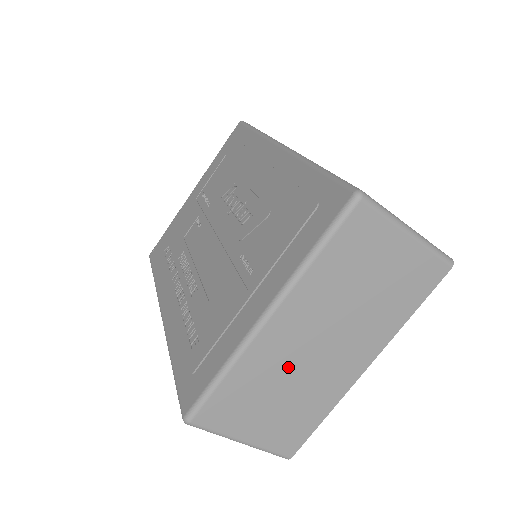
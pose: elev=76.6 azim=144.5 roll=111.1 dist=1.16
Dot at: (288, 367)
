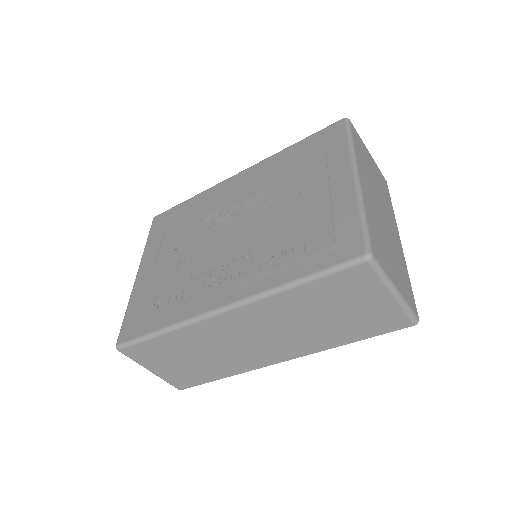
Dot at: (380, 222)
